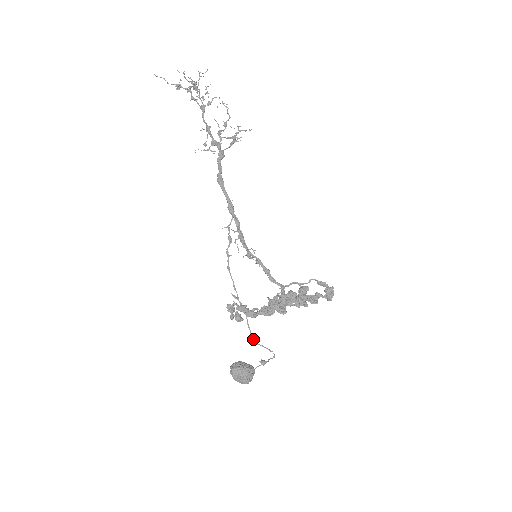
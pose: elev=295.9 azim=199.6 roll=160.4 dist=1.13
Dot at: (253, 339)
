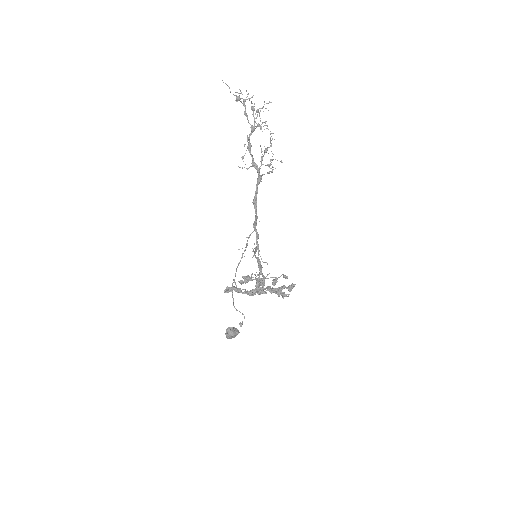
Dot at: occluded
